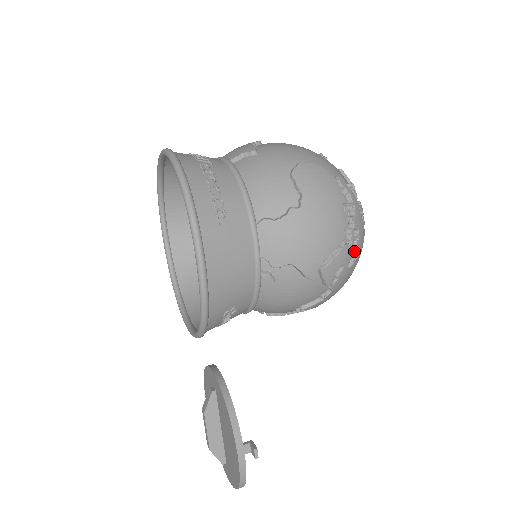
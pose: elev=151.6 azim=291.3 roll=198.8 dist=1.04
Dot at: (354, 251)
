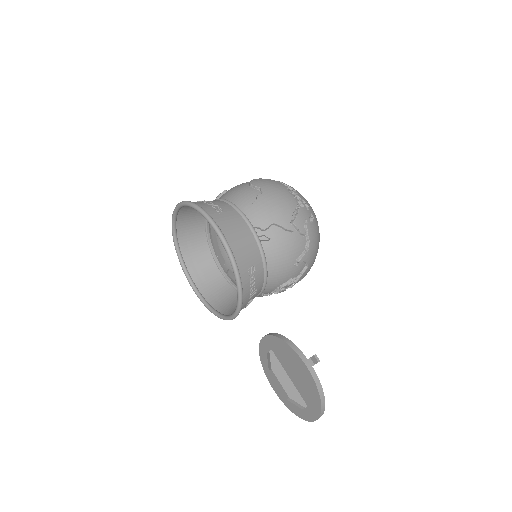
Dot at: (309, 212)
